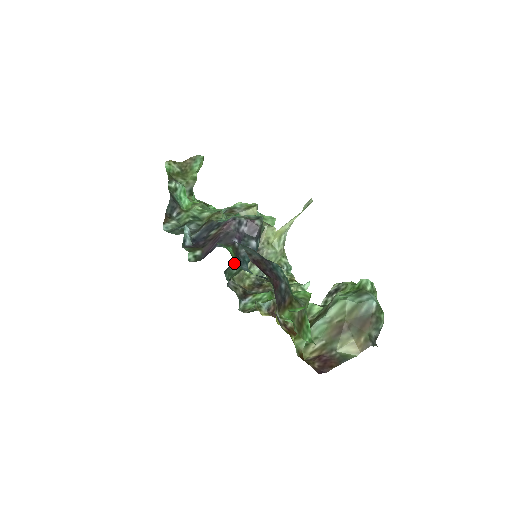
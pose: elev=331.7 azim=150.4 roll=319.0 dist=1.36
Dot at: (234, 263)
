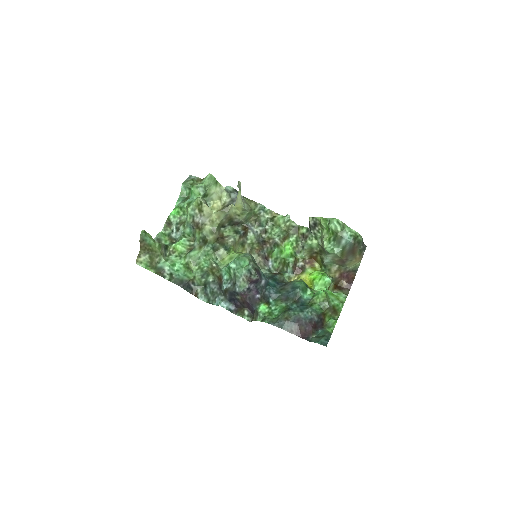
Dot at: occluded
